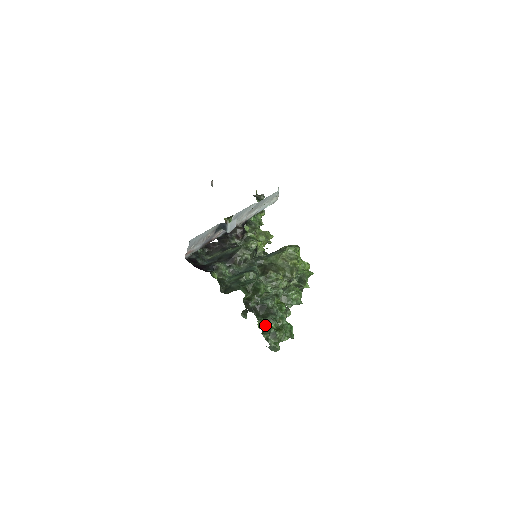
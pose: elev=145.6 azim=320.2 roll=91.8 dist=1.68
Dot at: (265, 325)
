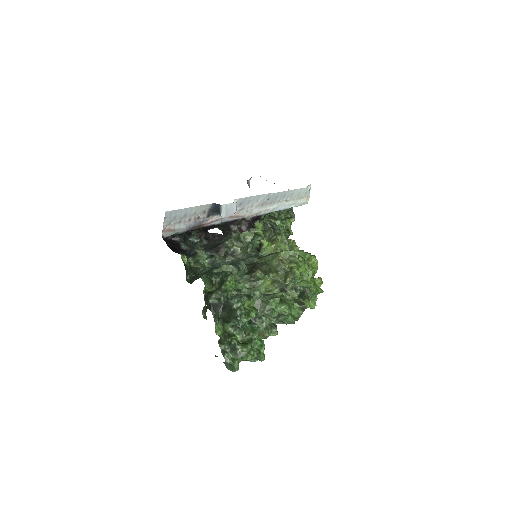
Dot at: (227, 333)
